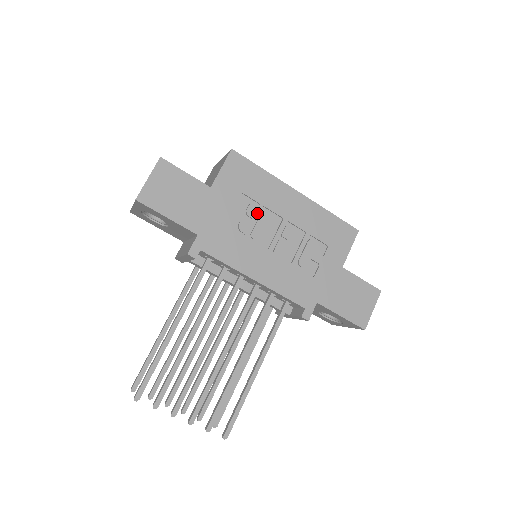
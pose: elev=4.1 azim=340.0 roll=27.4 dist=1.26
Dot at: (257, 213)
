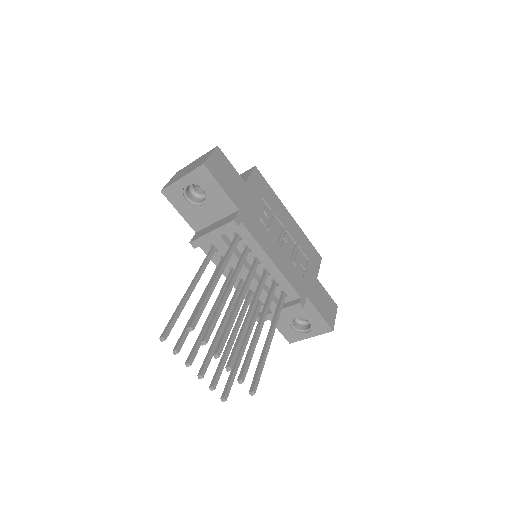
Dot at: (271, 215)
